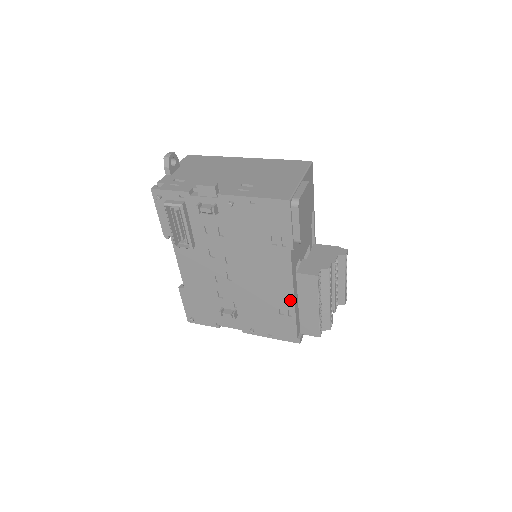
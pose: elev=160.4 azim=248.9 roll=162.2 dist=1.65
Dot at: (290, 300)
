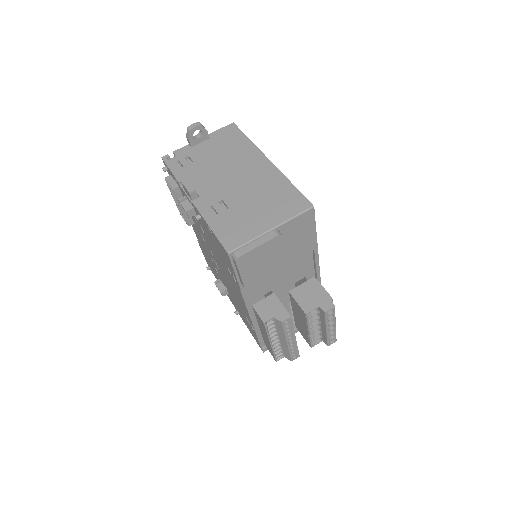
Dot at: (250, 320)
